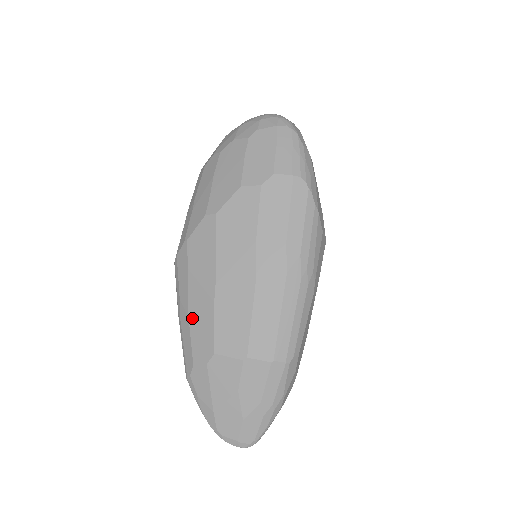
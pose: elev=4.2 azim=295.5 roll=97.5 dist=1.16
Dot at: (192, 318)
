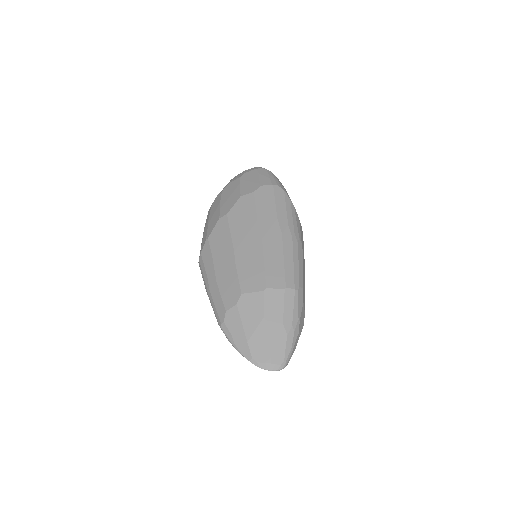
Dot at: (220, 281)
